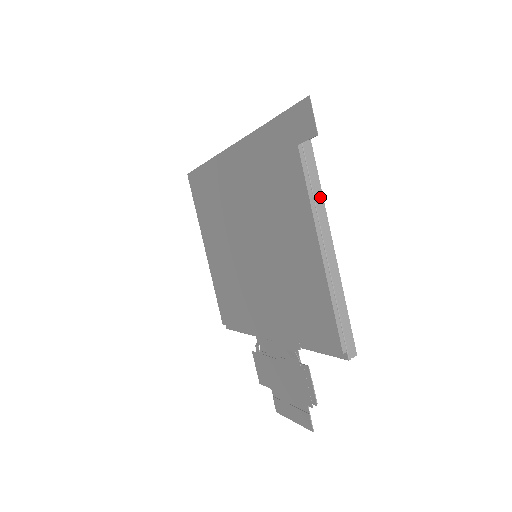
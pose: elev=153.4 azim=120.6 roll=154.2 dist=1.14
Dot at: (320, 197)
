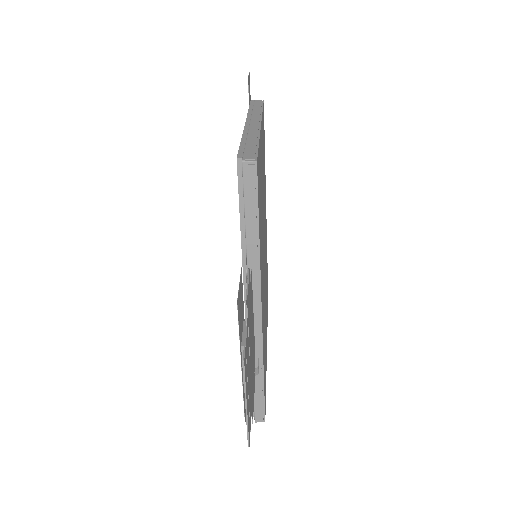
Dot at: (258, 115)
